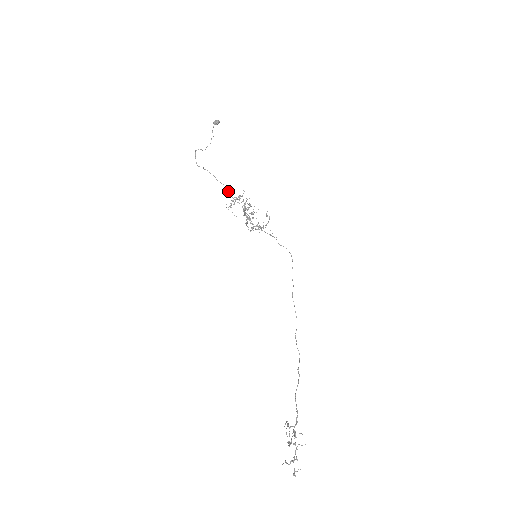
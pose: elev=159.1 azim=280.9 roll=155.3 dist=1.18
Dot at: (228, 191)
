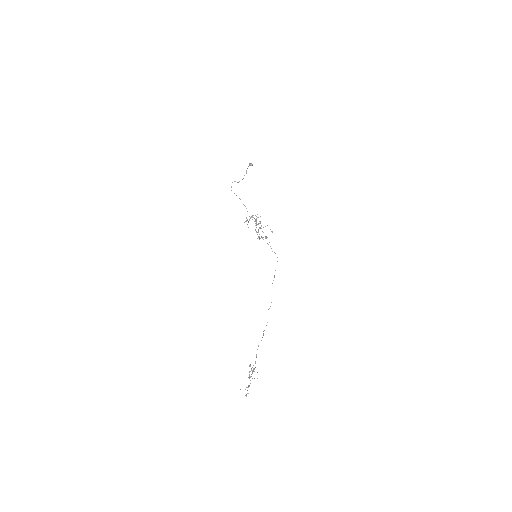
Dot at: (247, 211)
